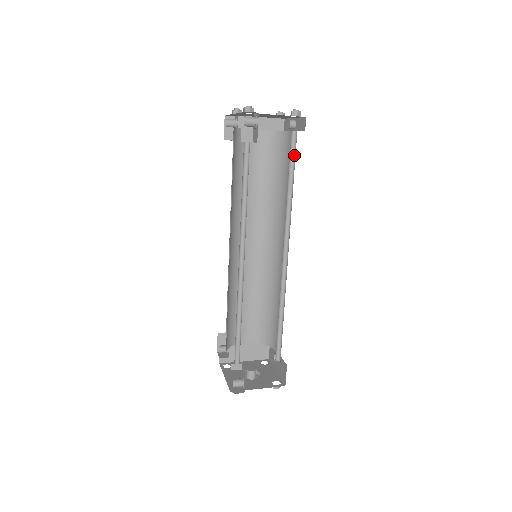
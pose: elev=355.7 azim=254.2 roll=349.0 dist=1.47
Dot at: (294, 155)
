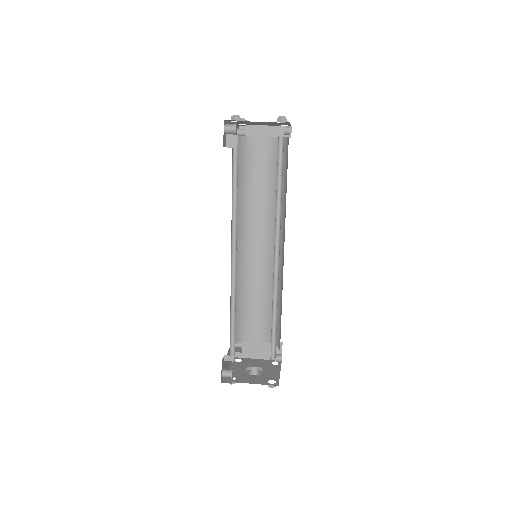
Dot at: (282, 159)
